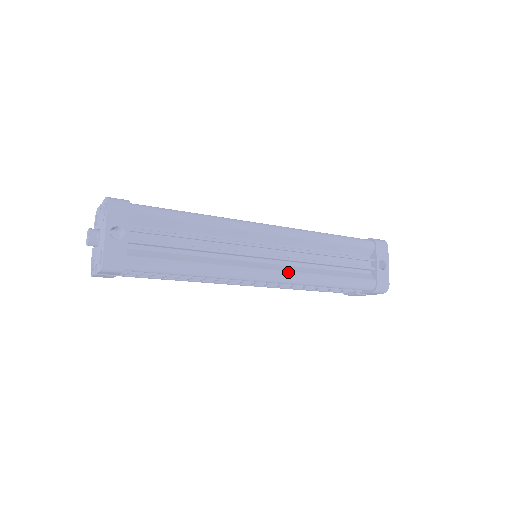
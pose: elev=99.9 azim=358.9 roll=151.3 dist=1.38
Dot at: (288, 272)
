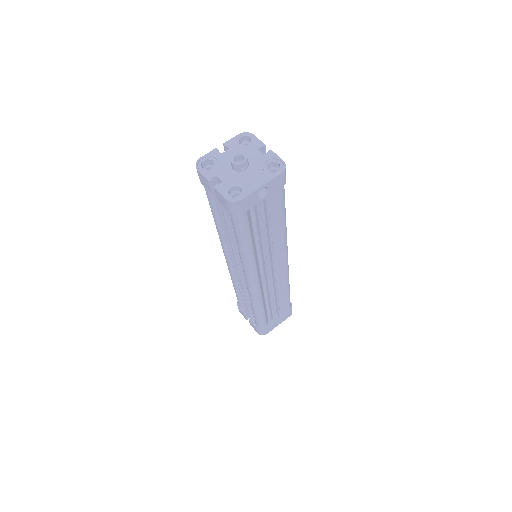
Dot at: (260, 290)
